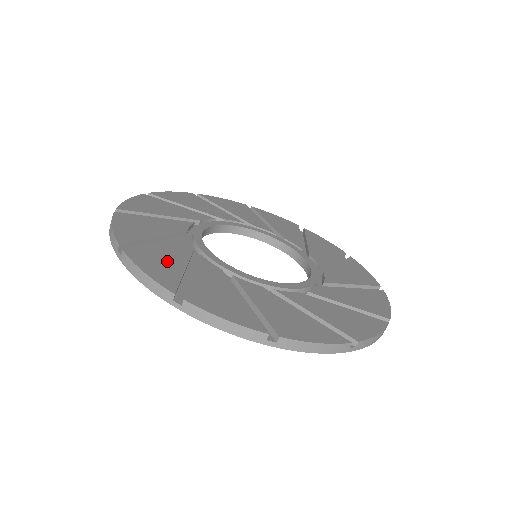
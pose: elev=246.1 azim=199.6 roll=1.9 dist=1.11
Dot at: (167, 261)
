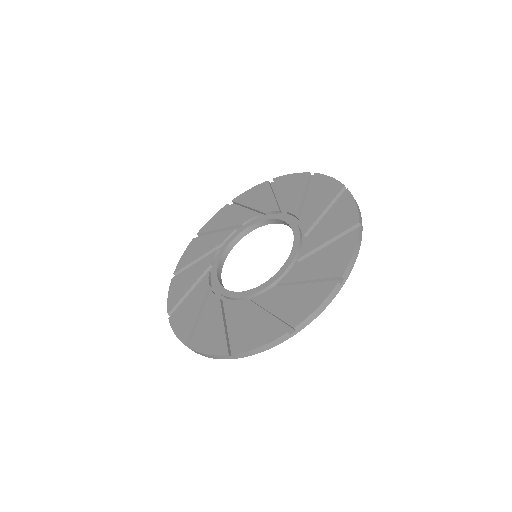
Dot at: (212, 330)
